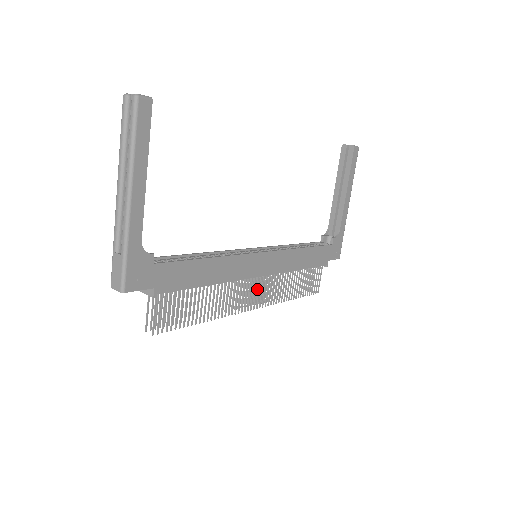
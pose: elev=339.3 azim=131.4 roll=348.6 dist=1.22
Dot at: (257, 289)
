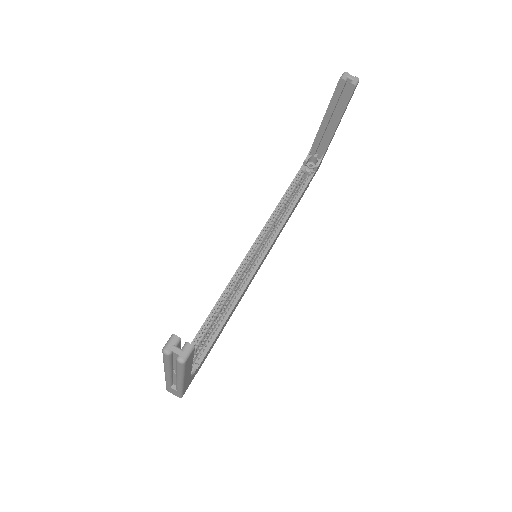
Dot at: occluded
